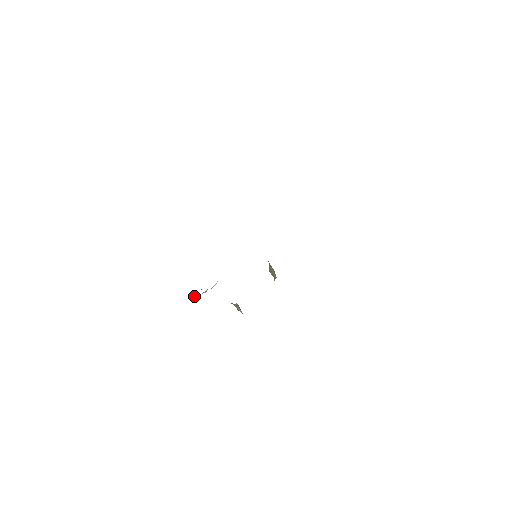
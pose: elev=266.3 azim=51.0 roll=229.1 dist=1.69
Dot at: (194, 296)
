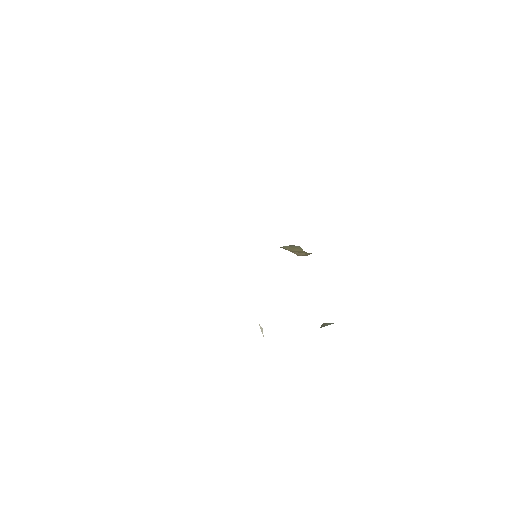
Dot at: occluded
